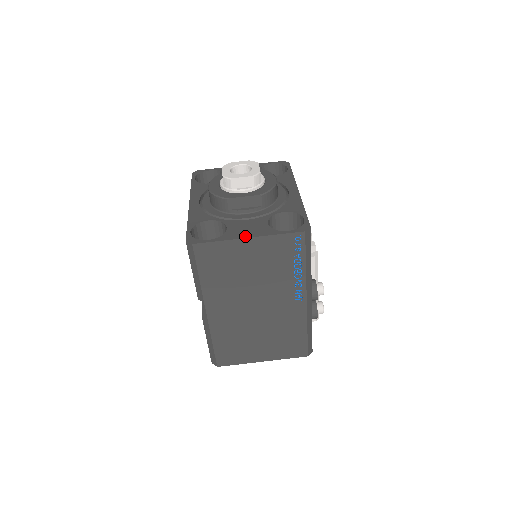
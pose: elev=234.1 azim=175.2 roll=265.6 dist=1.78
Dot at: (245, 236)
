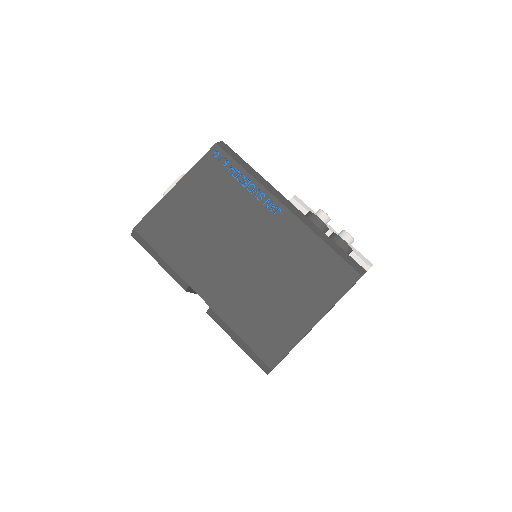
Dot at: (173, 189)
